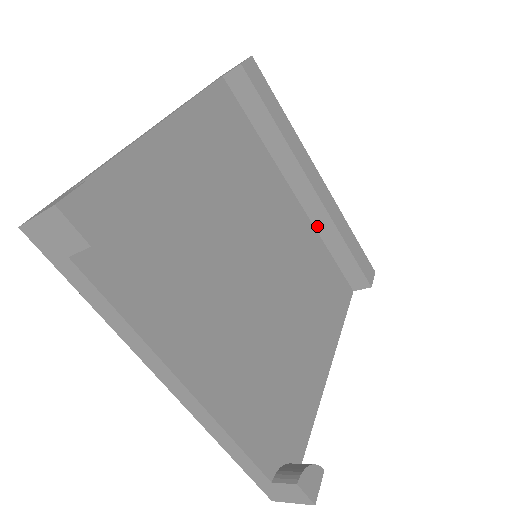
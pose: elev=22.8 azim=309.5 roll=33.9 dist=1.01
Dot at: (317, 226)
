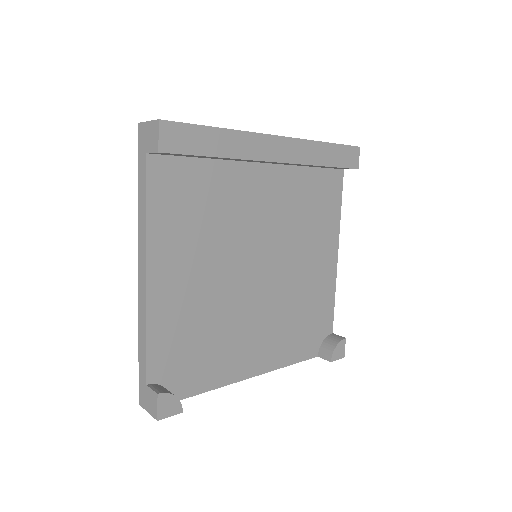
Dot at: (293, 165)
